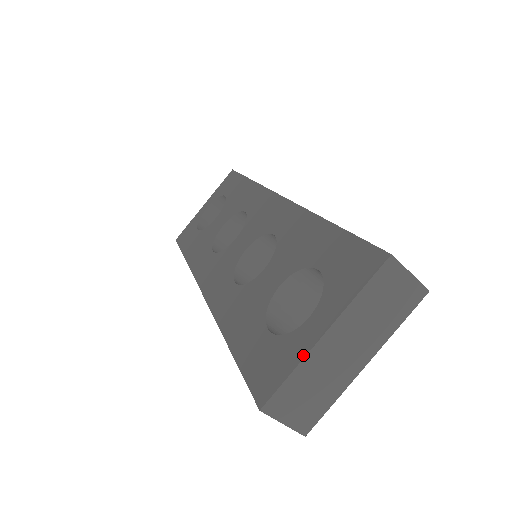
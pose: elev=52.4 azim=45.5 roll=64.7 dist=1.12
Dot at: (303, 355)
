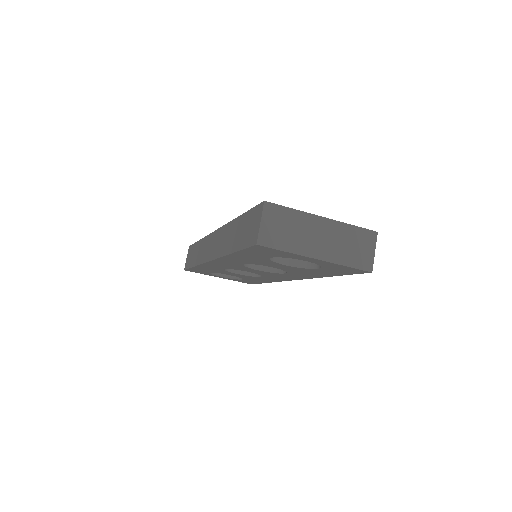
Dot at: (305, 212)
